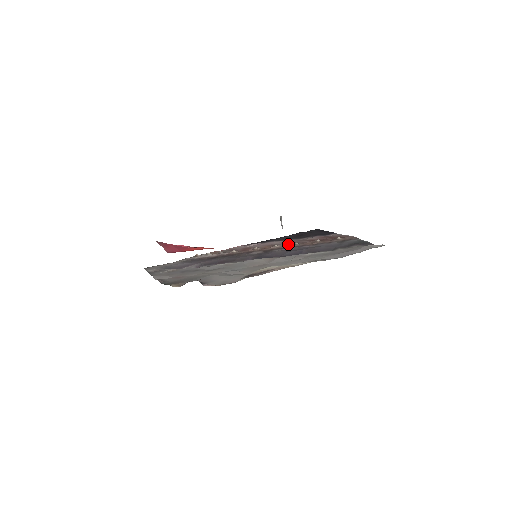
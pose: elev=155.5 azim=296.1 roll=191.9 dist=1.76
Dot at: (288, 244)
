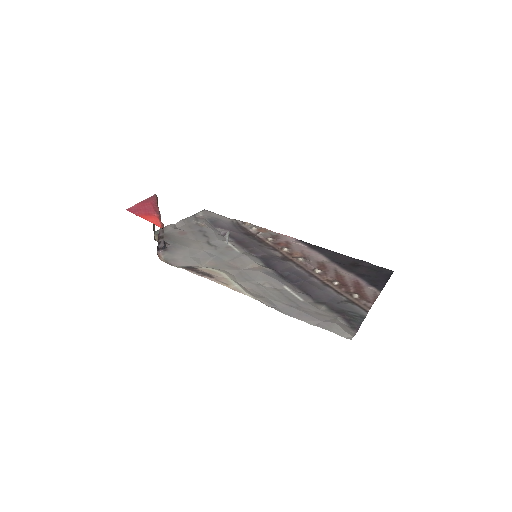
Dot at: (314, 265)
